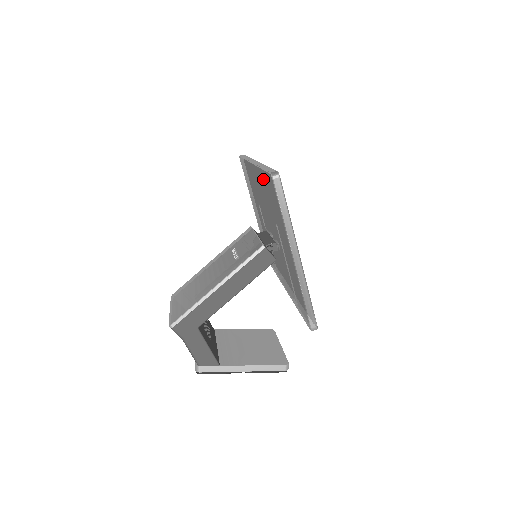
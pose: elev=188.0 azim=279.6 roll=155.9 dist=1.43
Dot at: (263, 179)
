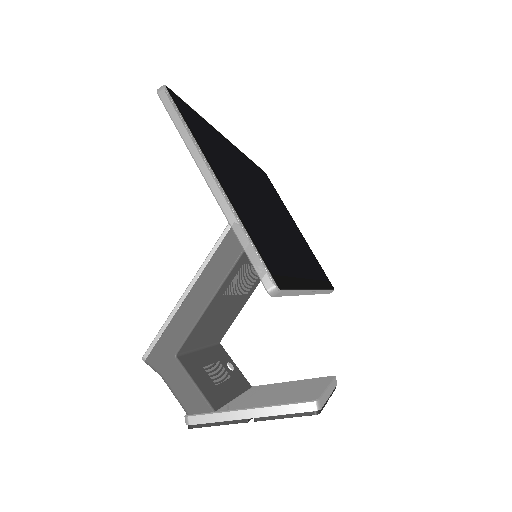
Dot at: occluded
